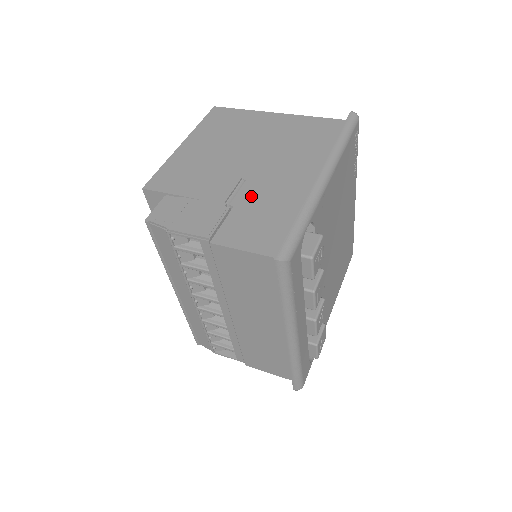
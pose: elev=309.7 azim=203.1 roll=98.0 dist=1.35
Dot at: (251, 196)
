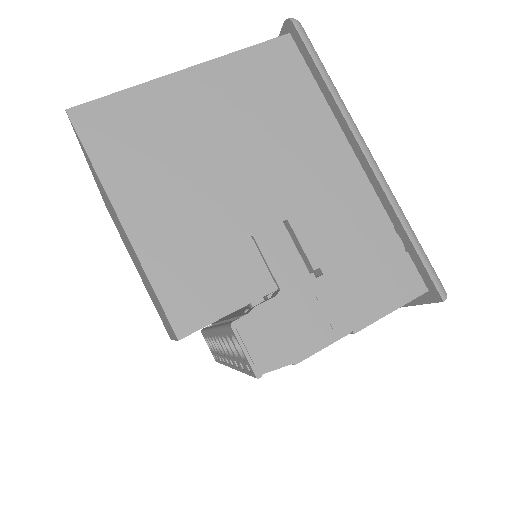
Dot at: (321, 239)
